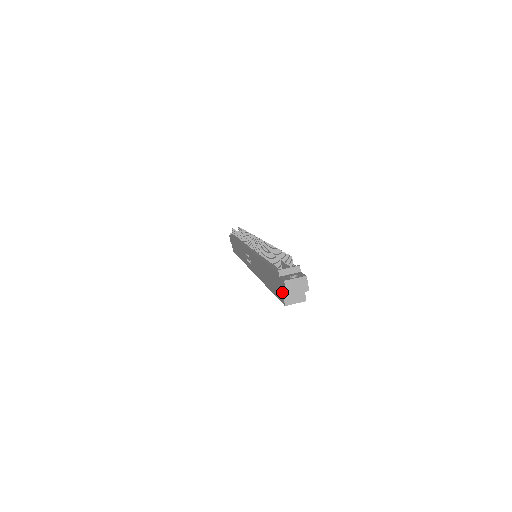
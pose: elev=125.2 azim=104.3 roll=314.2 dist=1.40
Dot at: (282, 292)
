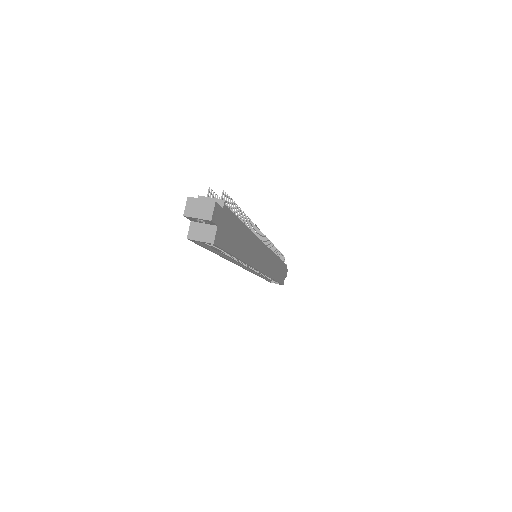
Dot at: (191, 221)
